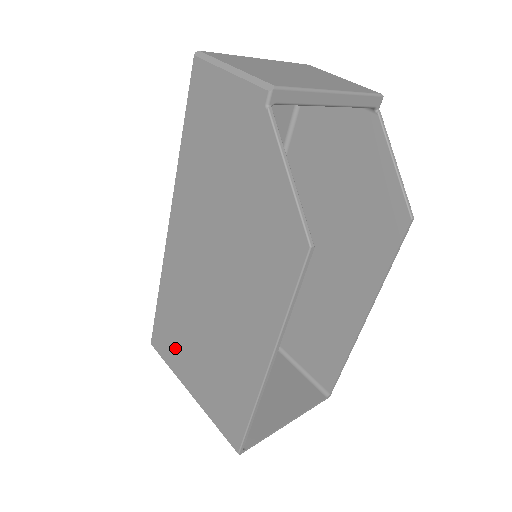
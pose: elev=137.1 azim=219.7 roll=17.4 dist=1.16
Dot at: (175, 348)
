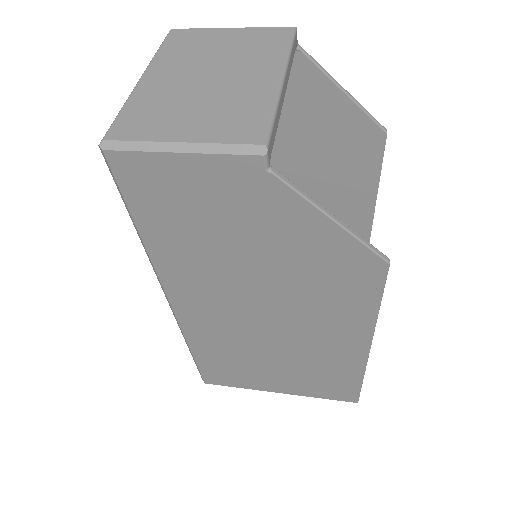
Dot at: (241, 376)
